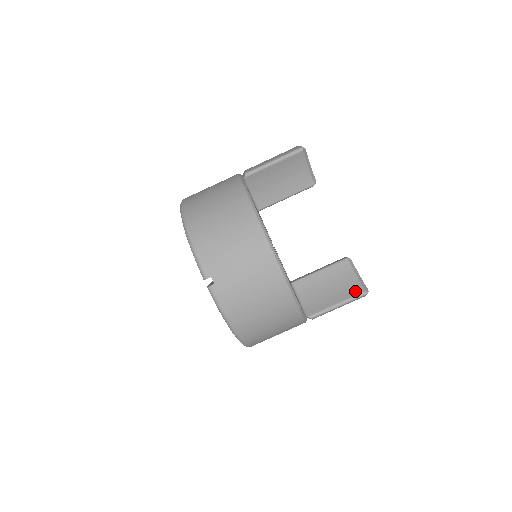
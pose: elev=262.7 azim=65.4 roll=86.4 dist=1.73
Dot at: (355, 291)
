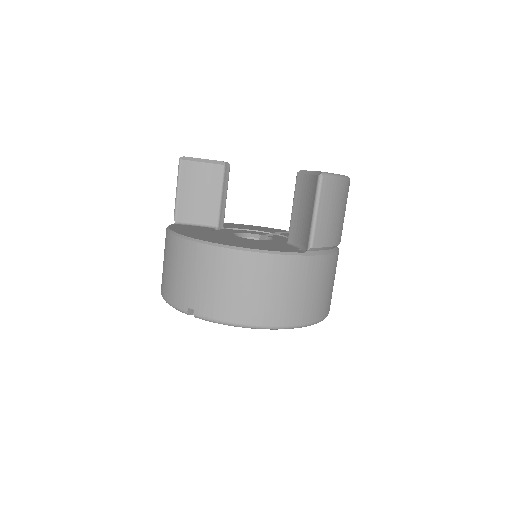
Dot at: (314, 186)
